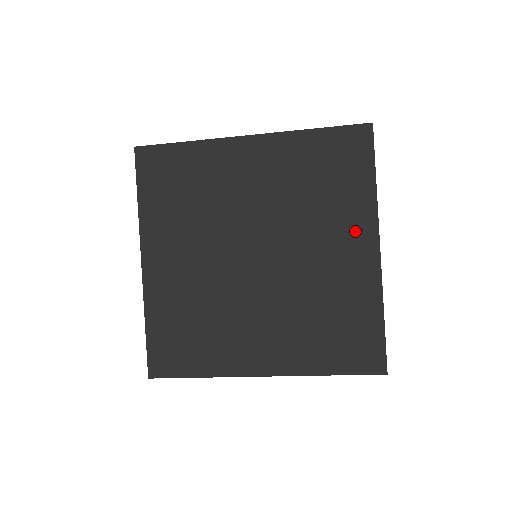
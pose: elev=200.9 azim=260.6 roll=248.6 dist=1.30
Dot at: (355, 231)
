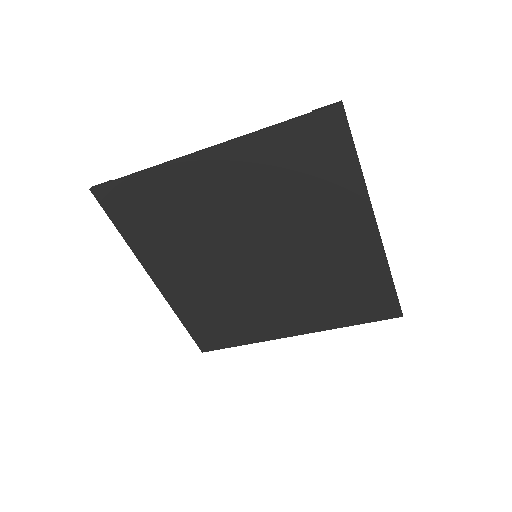
Dot at: (348, 217)
